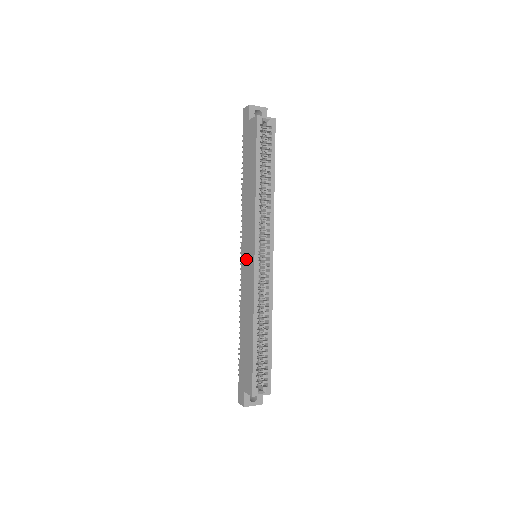
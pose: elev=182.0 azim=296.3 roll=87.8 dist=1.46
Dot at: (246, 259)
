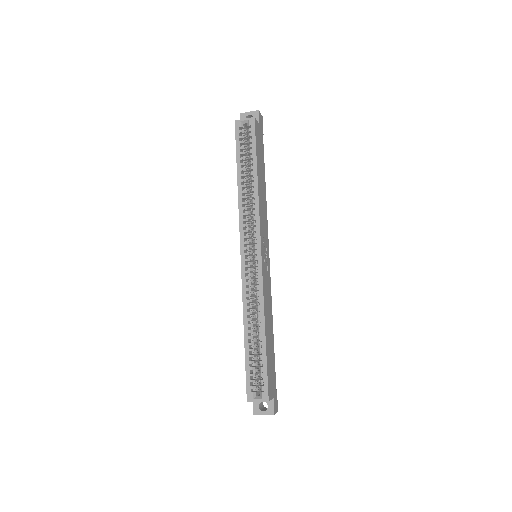
Dot at: occluded
